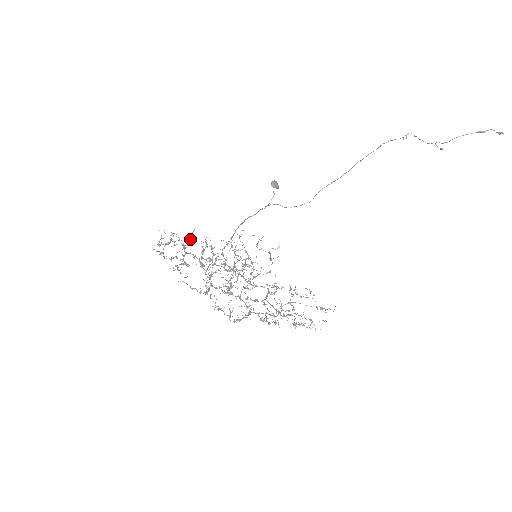
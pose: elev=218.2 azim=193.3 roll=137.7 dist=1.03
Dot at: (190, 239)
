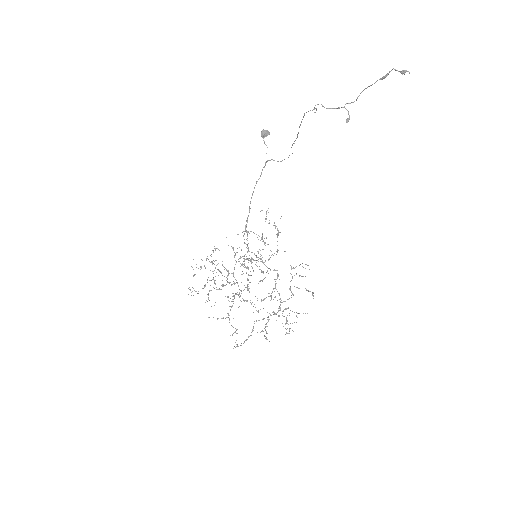
Dot at: (215, 250)
